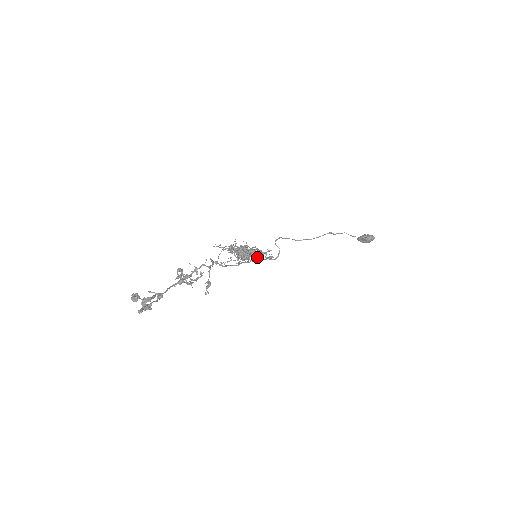
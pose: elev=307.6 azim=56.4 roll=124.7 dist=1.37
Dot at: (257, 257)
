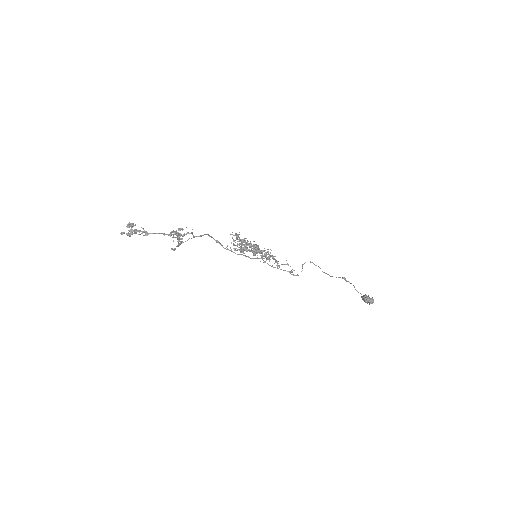
Dot at: occluded
